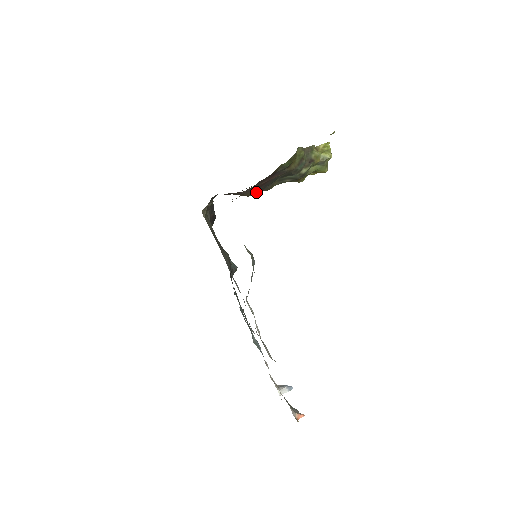
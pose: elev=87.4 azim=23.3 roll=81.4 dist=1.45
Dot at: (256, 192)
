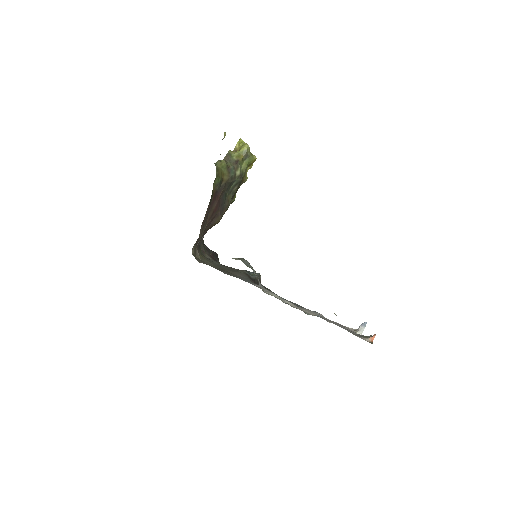
Dot at: (220, 215)
